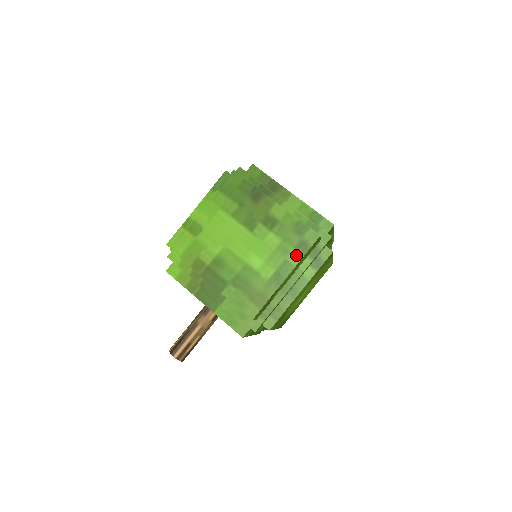
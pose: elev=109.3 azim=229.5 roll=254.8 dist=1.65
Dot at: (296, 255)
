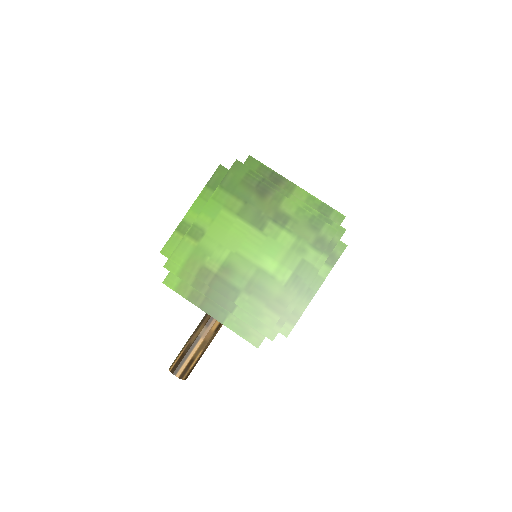
Dot at: (314, 253)
